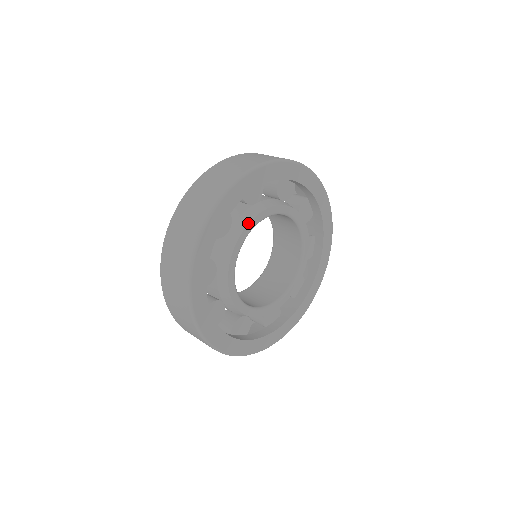
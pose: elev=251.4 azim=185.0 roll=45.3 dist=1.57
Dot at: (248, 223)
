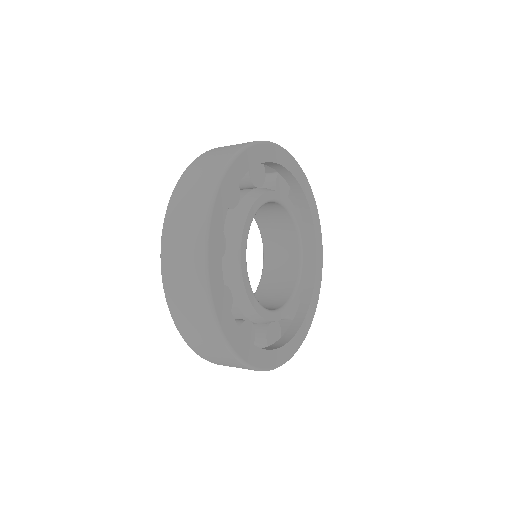
Dot at: (258, 197)
